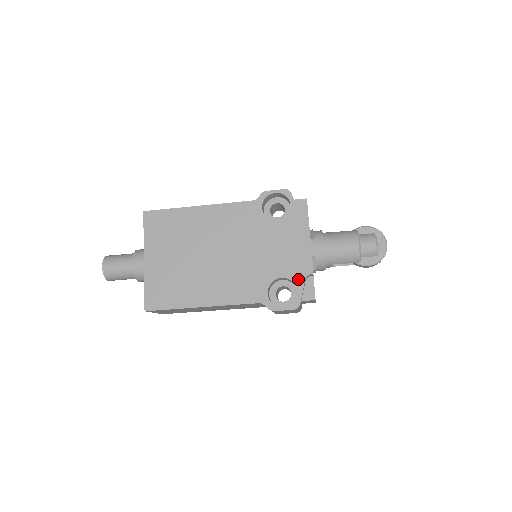
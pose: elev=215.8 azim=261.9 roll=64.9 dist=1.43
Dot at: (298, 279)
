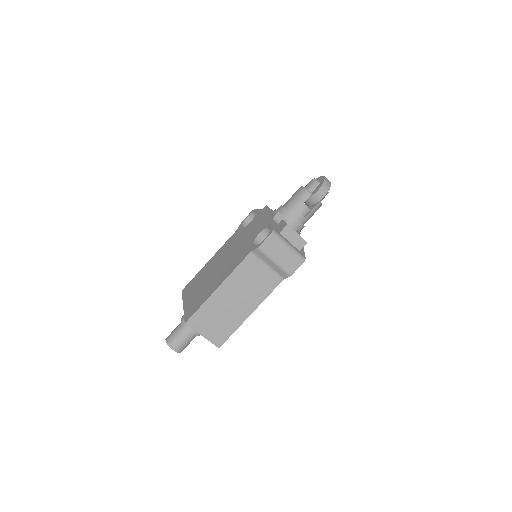
Dot at: (268, 224)
